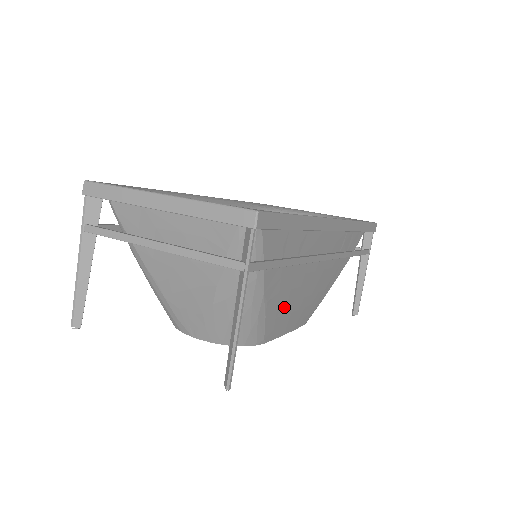
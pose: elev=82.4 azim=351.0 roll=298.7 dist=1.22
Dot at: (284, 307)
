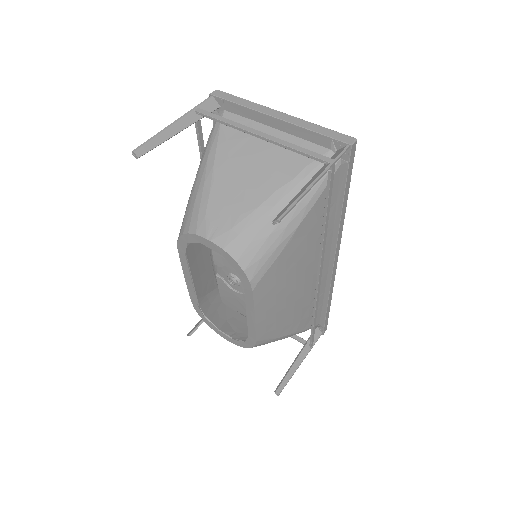
Dot at: (282, 275)
